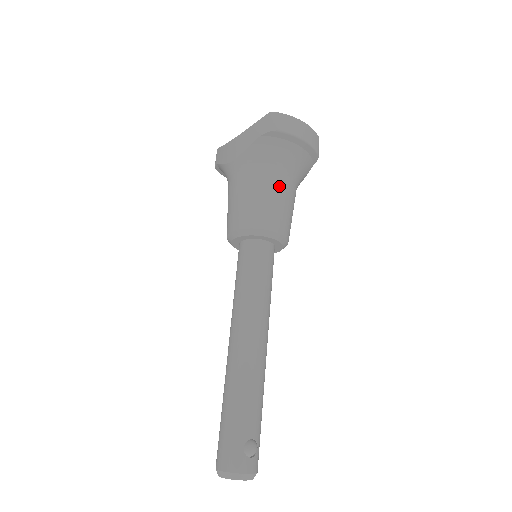
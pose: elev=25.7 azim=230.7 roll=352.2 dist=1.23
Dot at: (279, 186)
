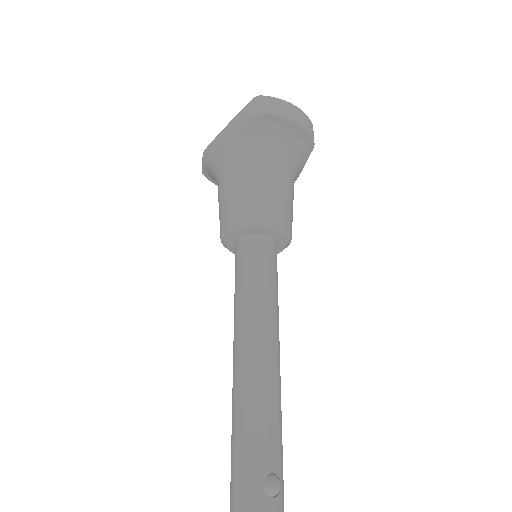
Dot at: (274, 174)
